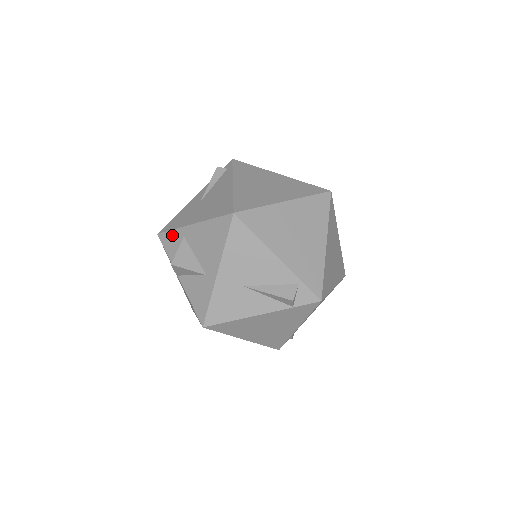
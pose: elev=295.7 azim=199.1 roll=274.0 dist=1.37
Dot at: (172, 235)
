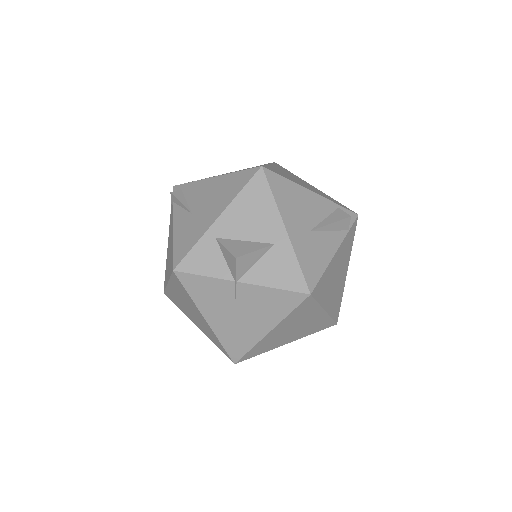
Dot at: (197, 251)
